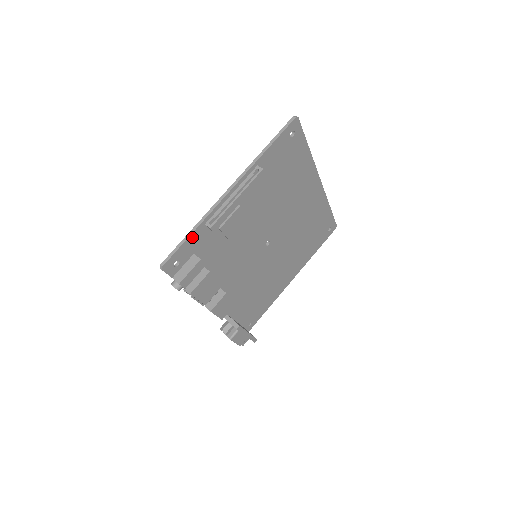
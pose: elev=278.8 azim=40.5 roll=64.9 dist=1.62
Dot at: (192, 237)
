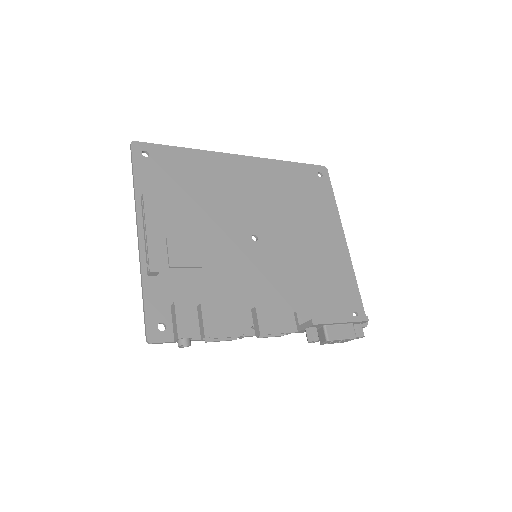
Dot at: (148, 295)
